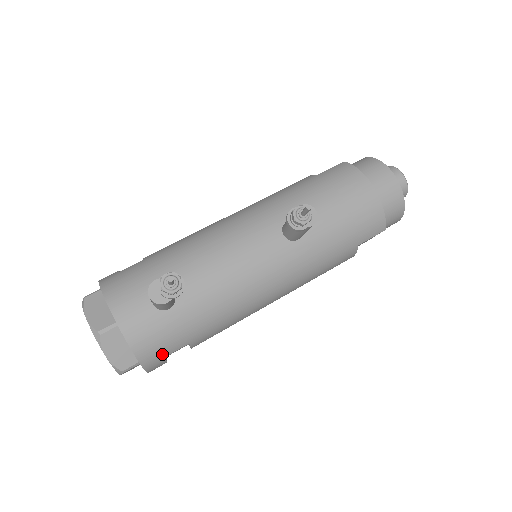
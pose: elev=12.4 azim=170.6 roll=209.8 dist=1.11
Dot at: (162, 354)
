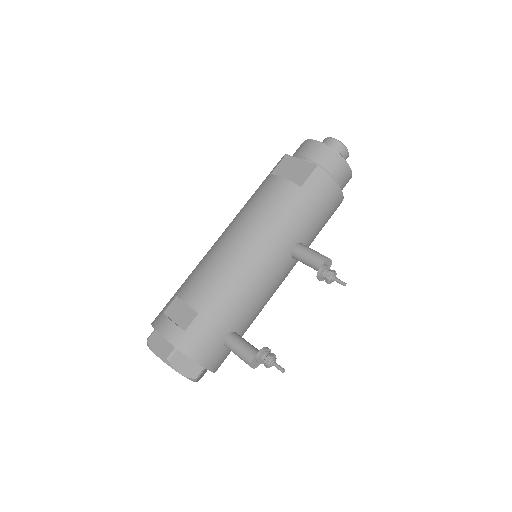
Dot at: occluded
